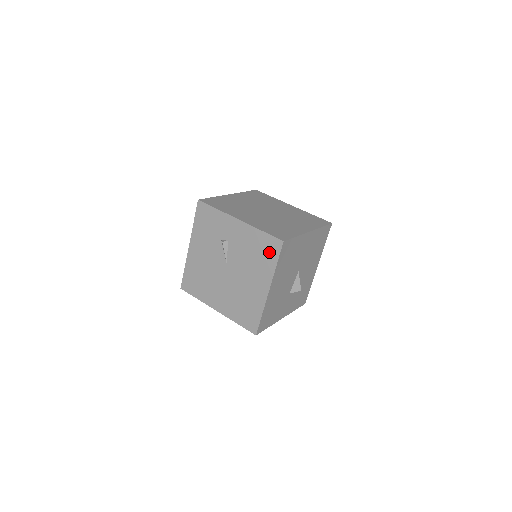
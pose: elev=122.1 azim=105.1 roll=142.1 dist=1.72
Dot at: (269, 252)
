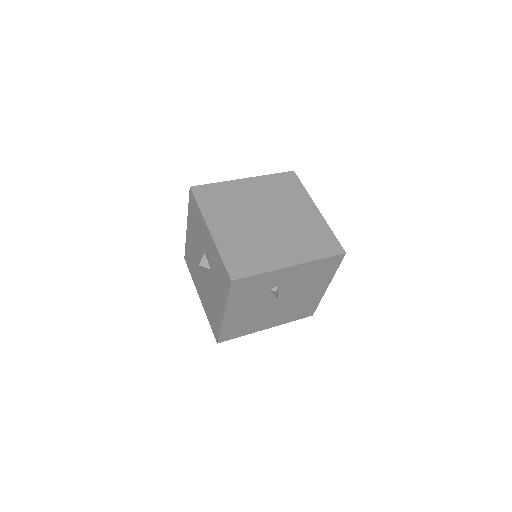
Dot at: (329, 267)
